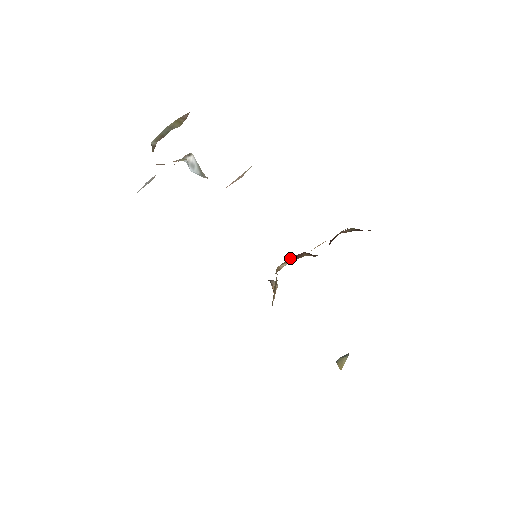
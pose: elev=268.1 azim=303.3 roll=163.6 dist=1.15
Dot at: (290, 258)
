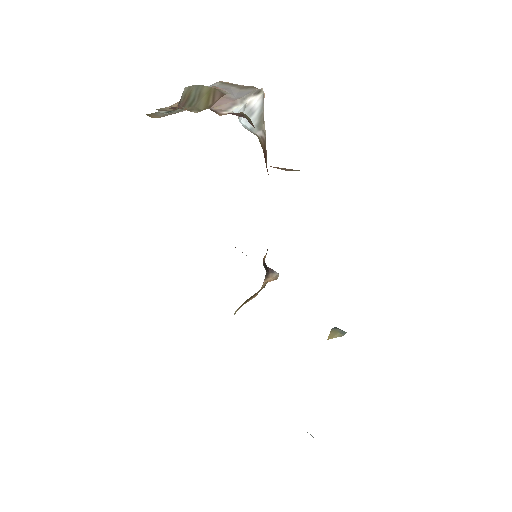
Dot at: occluded
